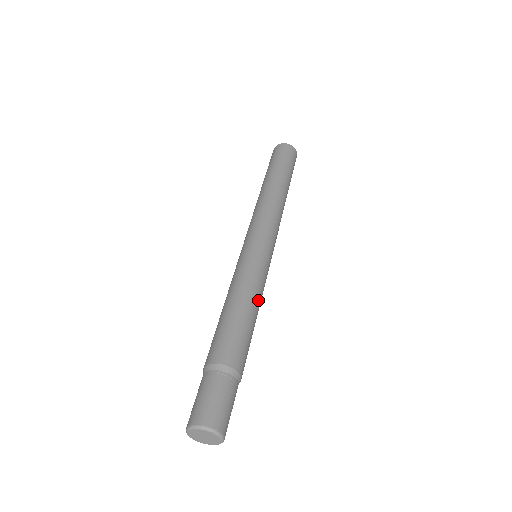
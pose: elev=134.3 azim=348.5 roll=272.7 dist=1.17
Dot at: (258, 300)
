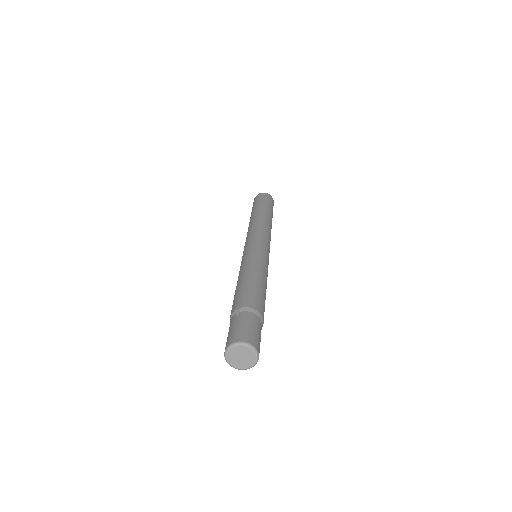
Dot at: occluded
